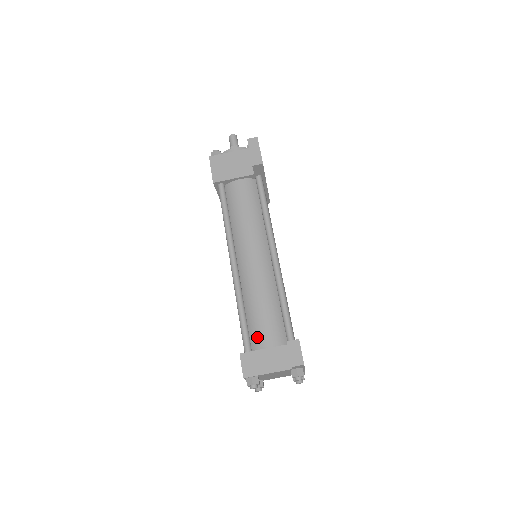
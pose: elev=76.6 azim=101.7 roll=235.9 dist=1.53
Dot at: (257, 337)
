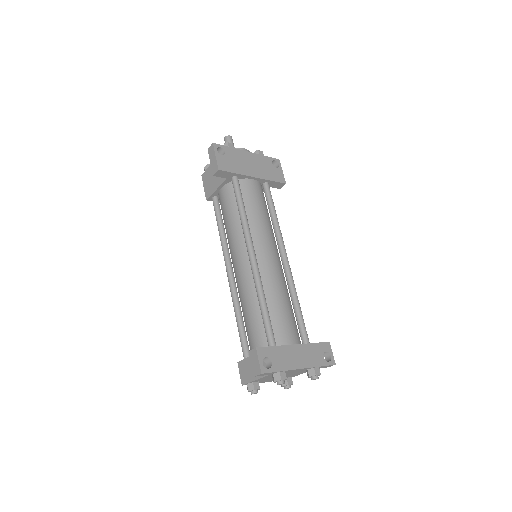
Dot at: (249, 344)
